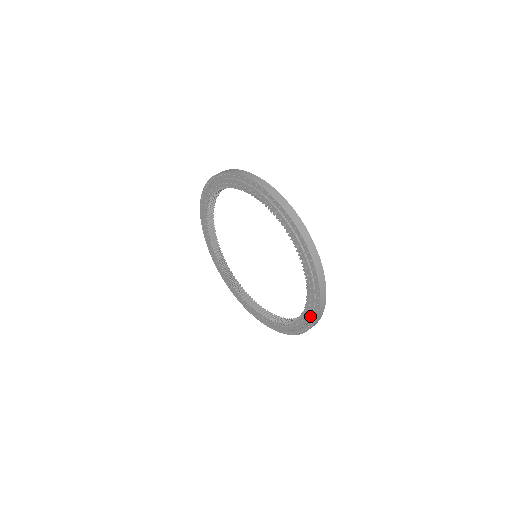
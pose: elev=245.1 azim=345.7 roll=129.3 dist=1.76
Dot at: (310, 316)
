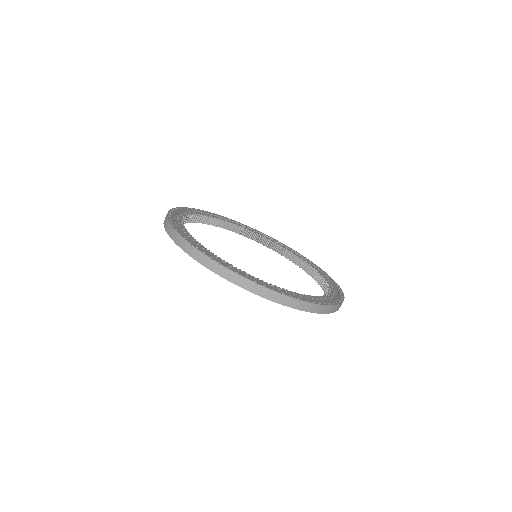
Dot at: occluded
